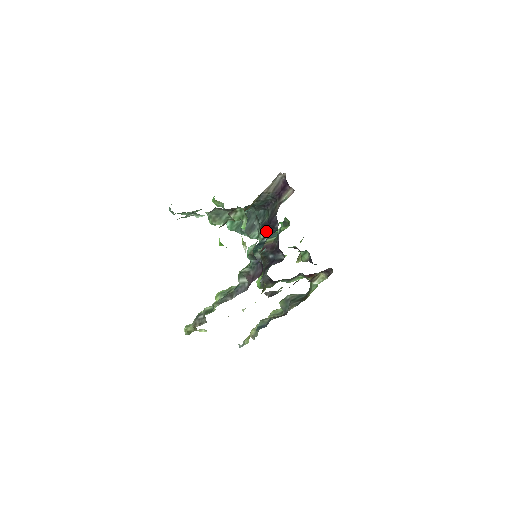
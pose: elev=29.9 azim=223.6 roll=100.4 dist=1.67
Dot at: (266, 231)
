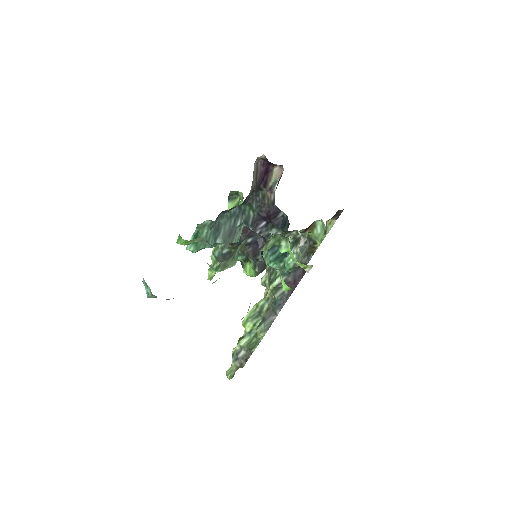
Dot at: (294, 232)
